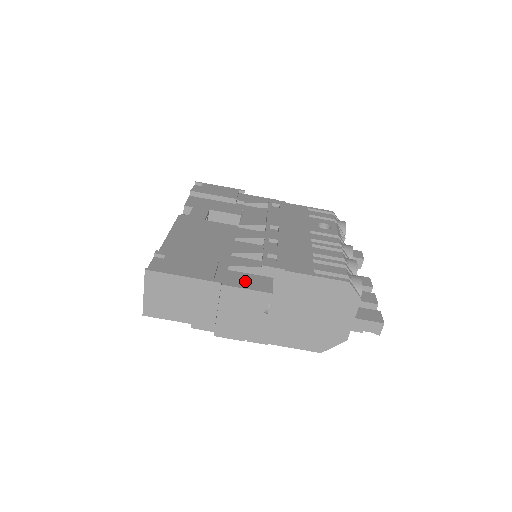
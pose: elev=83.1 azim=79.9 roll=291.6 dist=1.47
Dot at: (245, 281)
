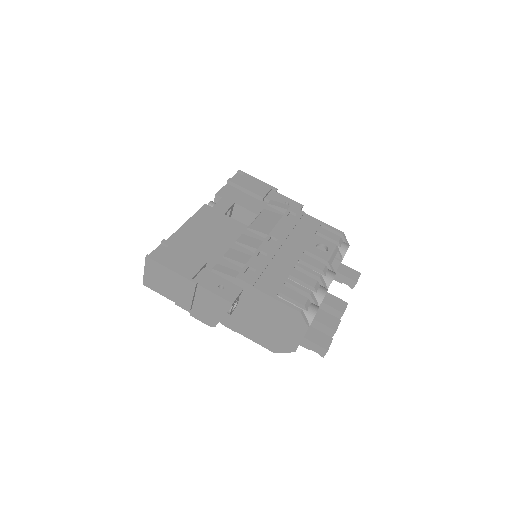
Dot at: (218, 286)
